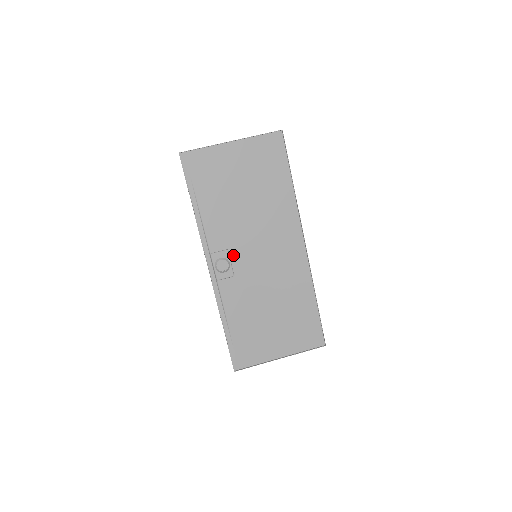
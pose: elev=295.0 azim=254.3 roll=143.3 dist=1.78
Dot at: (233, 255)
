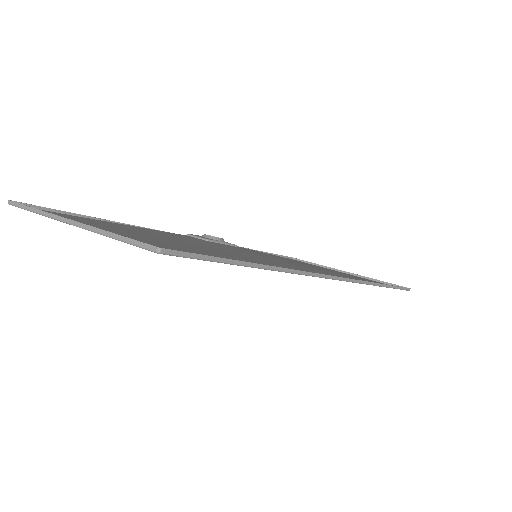
Dot at: (235, 247)
